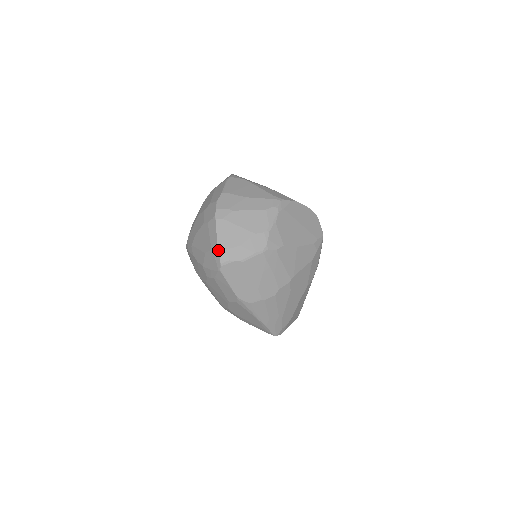
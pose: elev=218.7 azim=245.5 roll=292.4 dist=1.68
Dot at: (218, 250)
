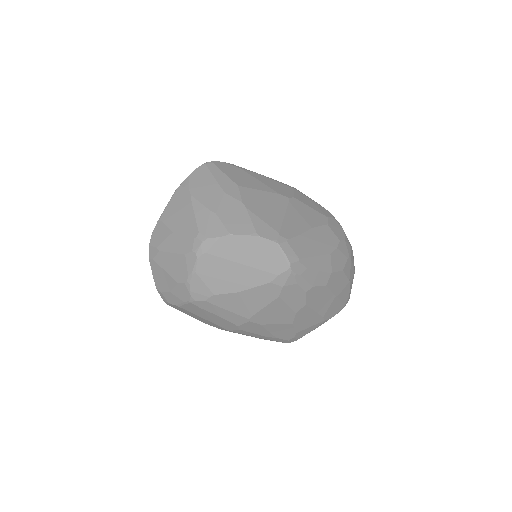
Dot at: (157, 290)
